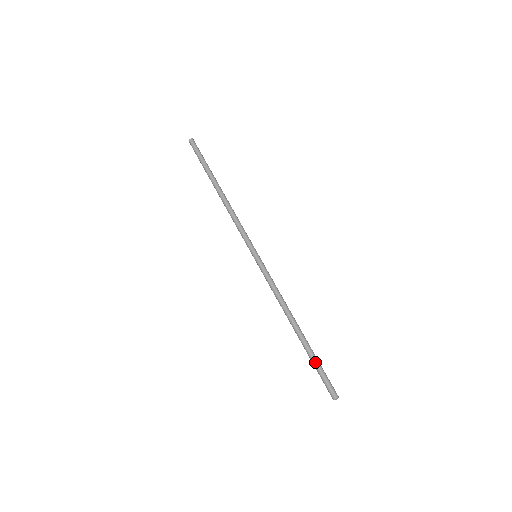
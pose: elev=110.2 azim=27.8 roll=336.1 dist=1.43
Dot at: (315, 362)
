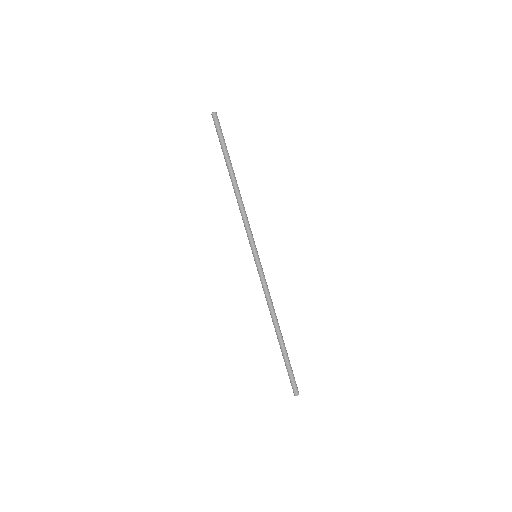
Dot at: (289, 363)
